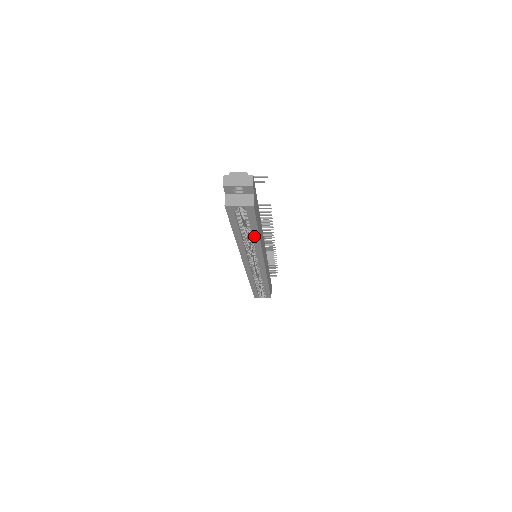
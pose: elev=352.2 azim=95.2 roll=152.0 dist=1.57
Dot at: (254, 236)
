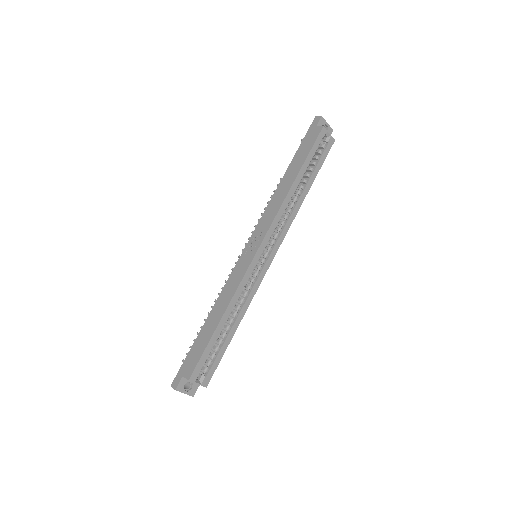
Dot at: (307, 186)
